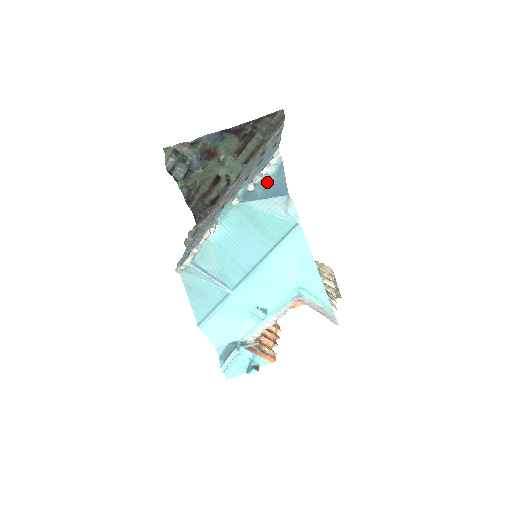
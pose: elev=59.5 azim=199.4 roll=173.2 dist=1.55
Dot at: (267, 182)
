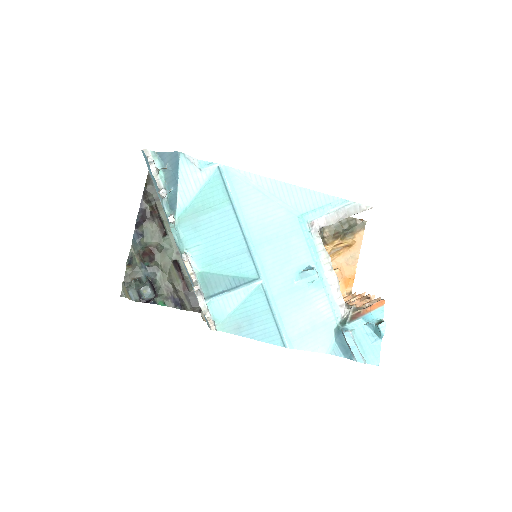
Dot at: (166, 176)
